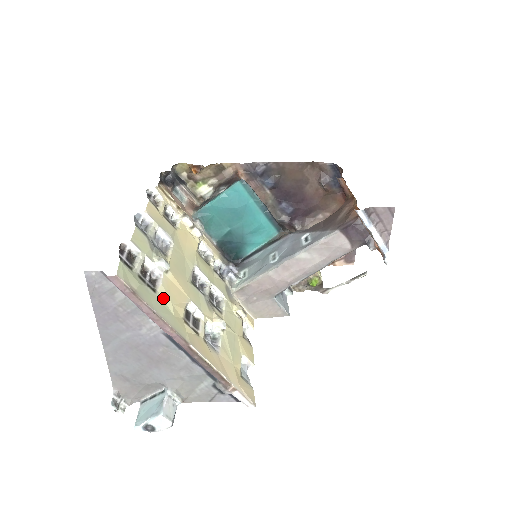
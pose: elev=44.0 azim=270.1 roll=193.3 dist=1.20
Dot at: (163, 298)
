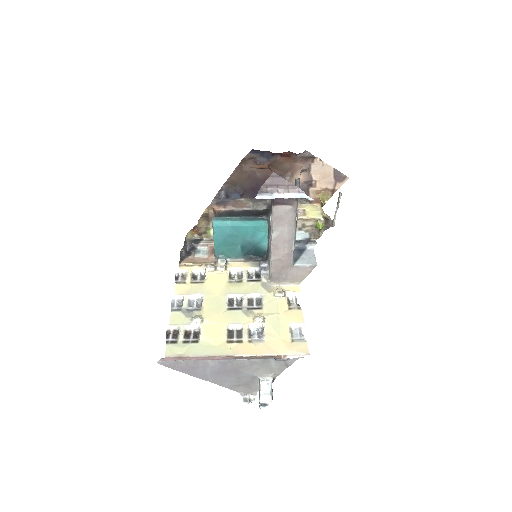
Dot at: (205, 341)
